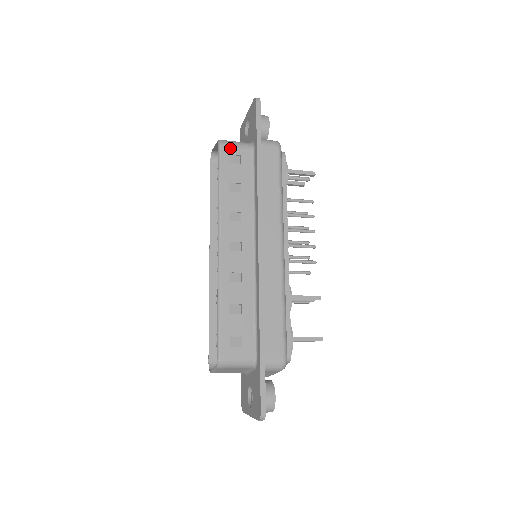
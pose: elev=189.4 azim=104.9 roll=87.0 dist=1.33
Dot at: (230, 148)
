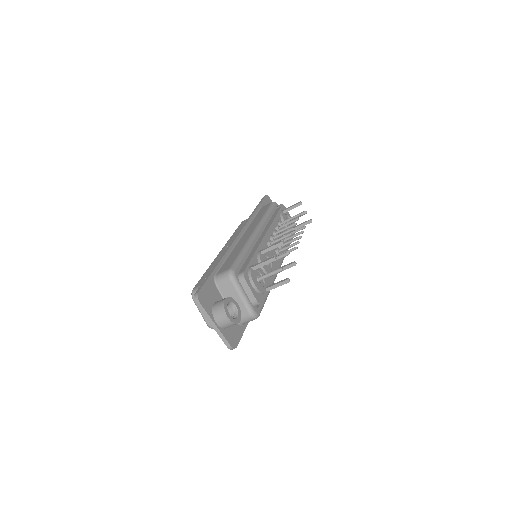
Dot at: (246, 220)
